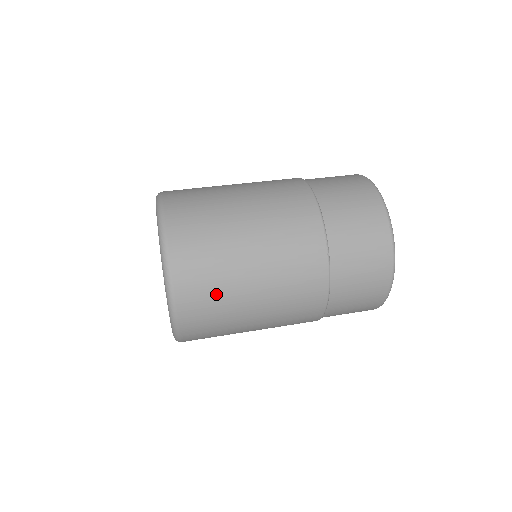
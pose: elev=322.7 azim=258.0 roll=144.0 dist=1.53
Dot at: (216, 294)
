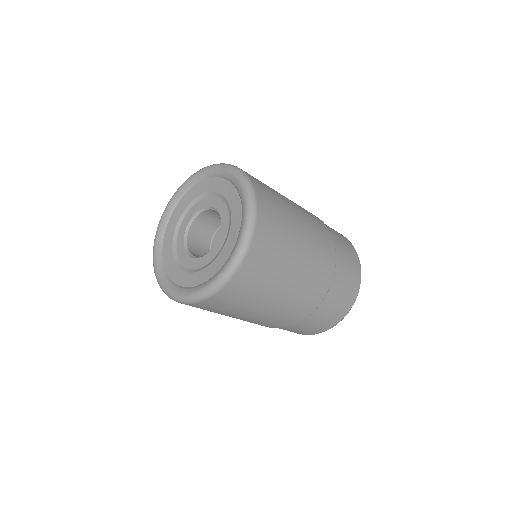
Dot at: (268, 271)
